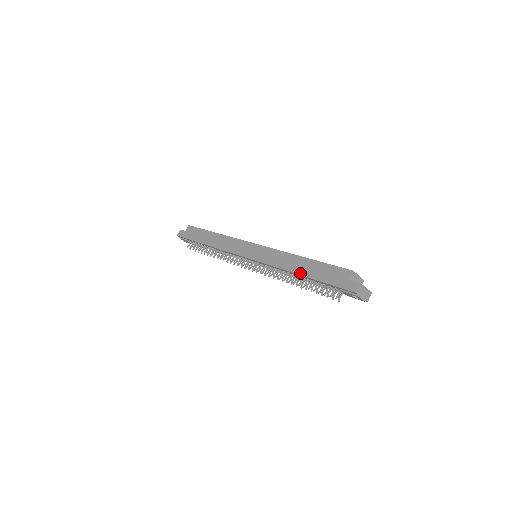
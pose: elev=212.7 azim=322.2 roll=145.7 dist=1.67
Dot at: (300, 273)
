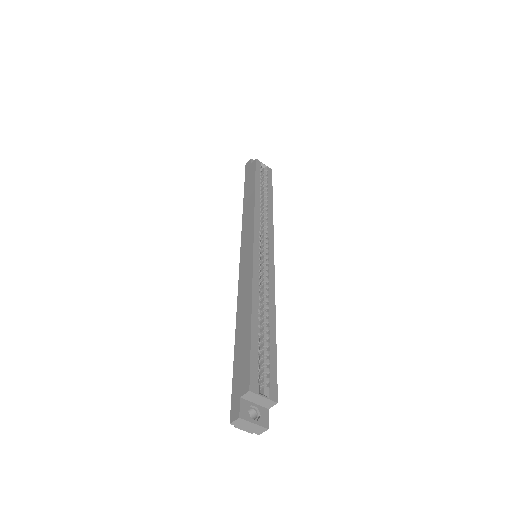
Dot at: (236, 330)
